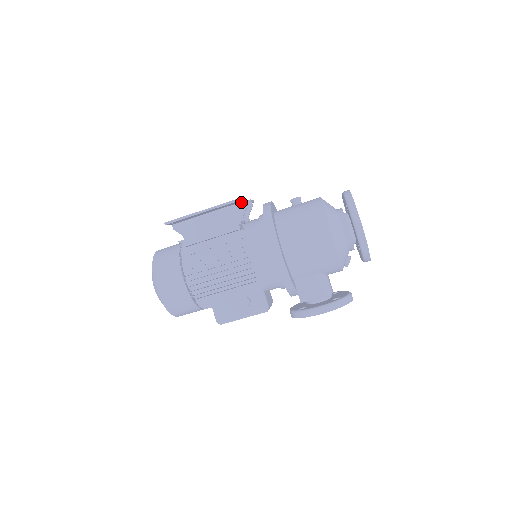
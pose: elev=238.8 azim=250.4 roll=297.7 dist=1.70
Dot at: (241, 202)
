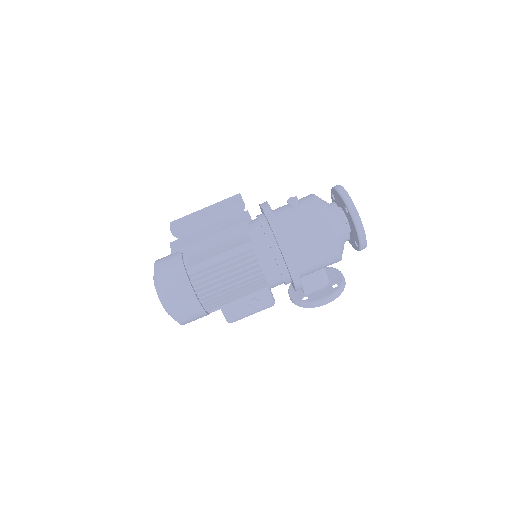
Dot at: occluded
